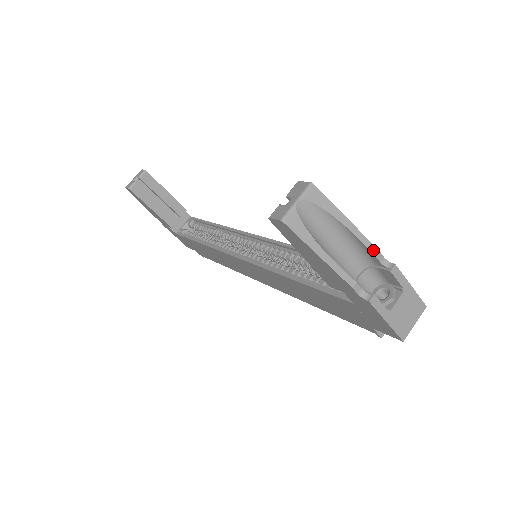
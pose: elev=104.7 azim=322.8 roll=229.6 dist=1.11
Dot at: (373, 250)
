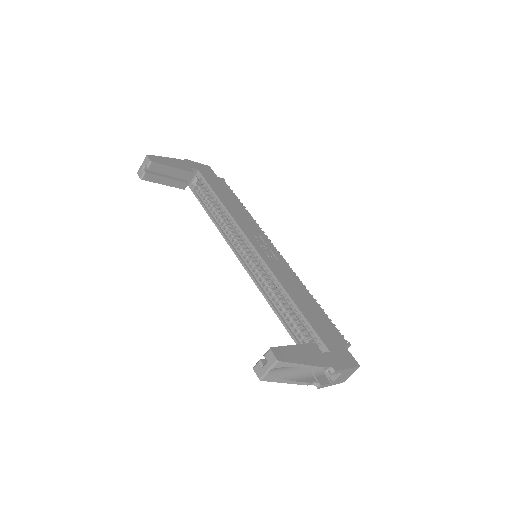
Dot at: (321, 369)
